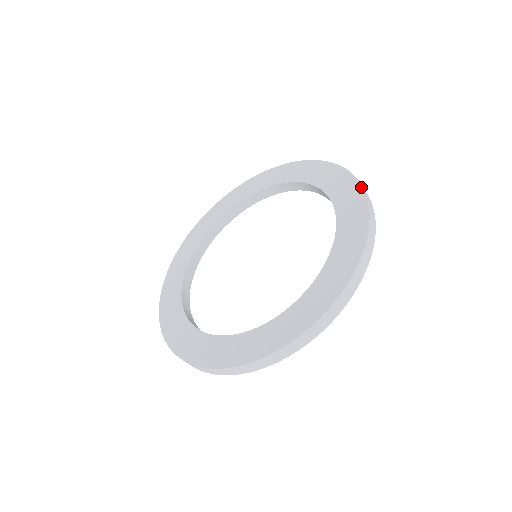
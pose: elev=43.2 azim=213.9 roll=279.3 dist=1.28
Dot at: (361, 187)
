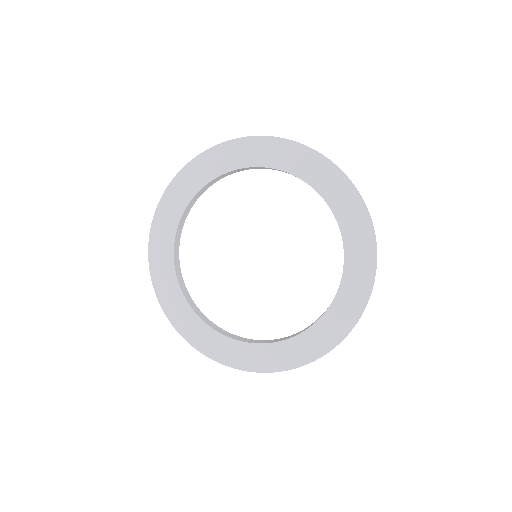
Dot at: (307, 147)
